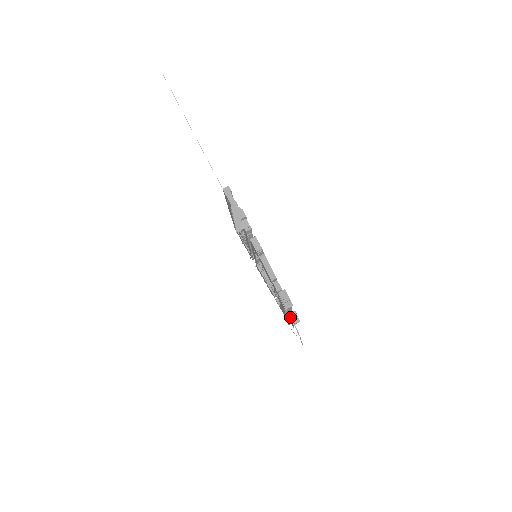
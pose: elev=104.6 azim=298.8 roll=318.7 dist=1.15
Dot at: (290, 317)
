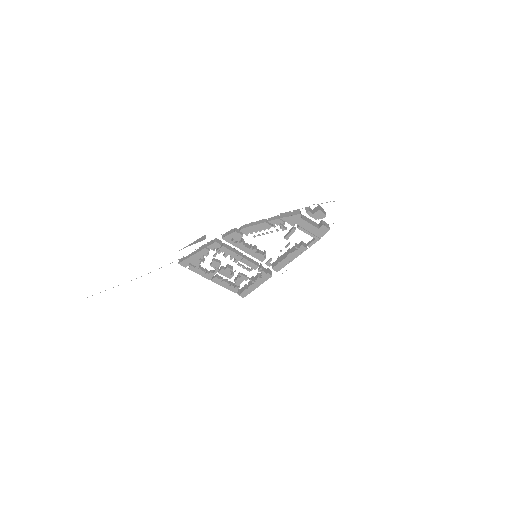
Dot at: (306, 208)
